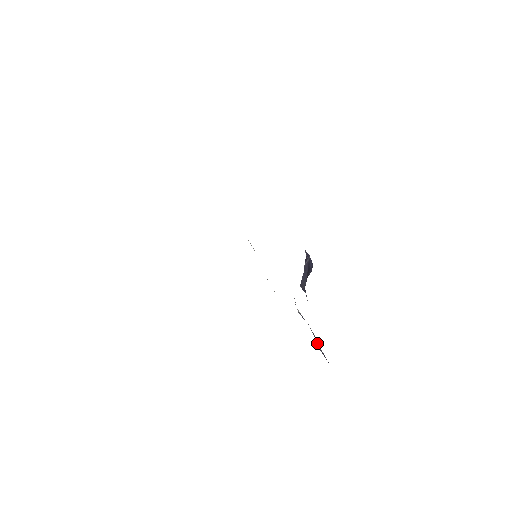
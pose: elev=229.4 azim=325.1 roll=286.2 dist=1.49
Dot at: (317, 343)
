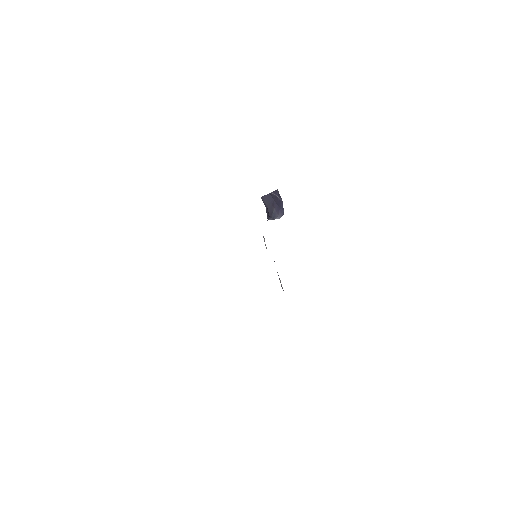
Dot at: (281, 285)
